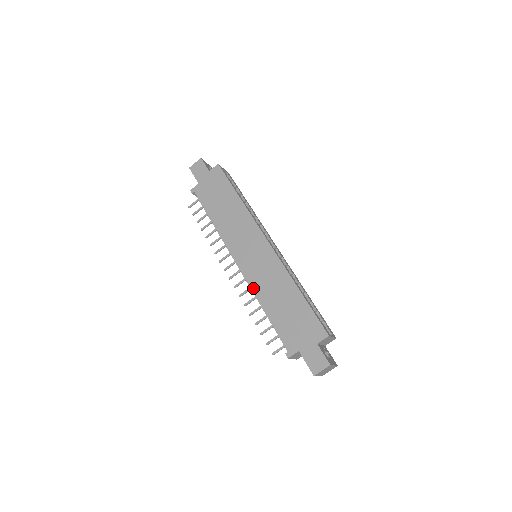
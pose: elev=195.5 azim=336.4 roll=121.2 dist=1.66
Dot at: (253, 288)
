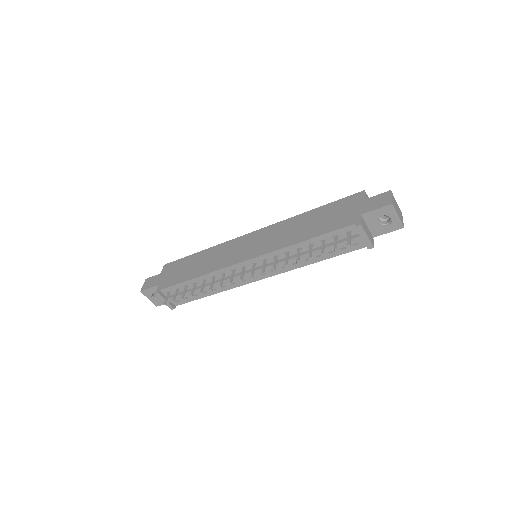
Dot at: (277, 249)
